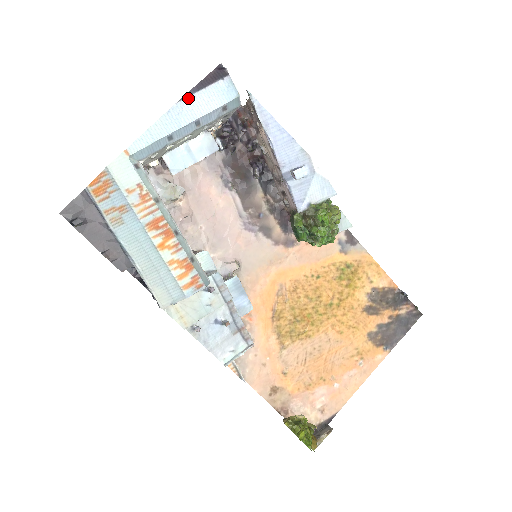
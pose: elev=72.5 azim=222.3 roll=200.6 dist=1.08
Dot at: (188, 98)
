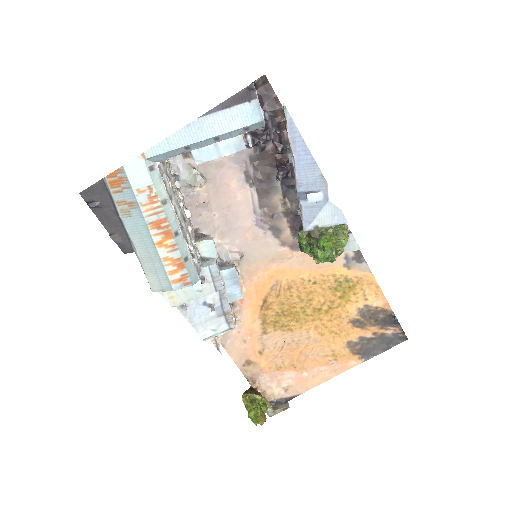
Dot at: (211, 115)
